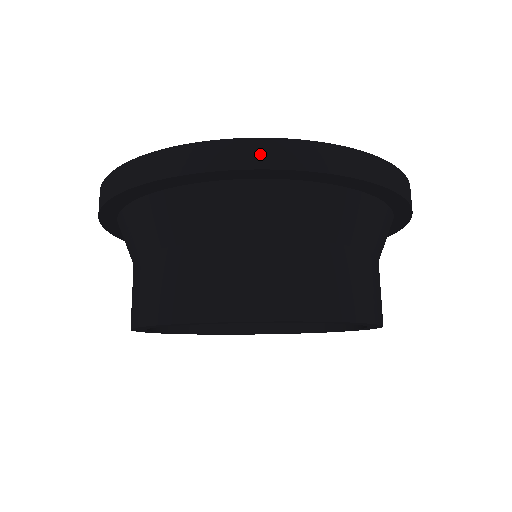
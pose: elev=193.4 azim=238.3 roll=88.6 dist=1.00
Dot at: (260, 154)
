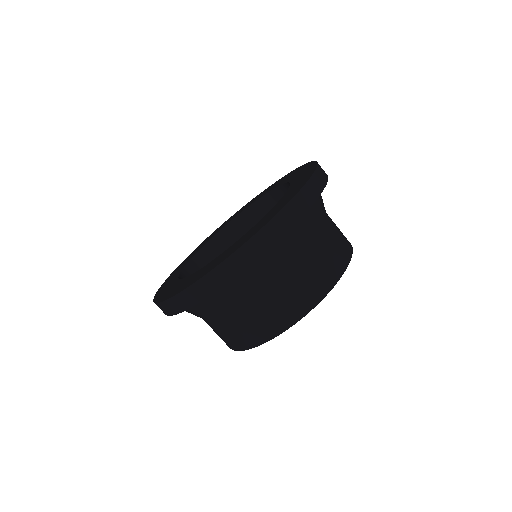
Dot at: (172, 308)
